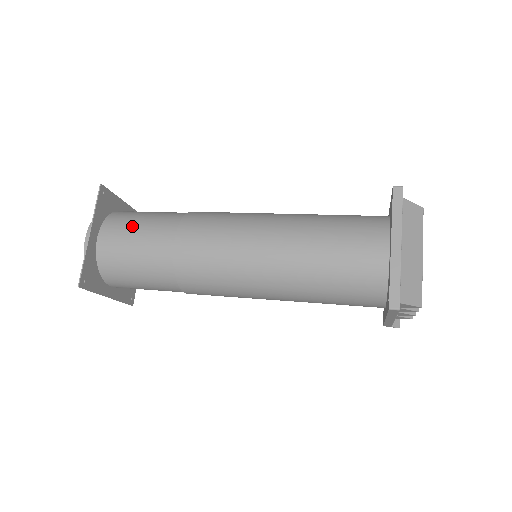
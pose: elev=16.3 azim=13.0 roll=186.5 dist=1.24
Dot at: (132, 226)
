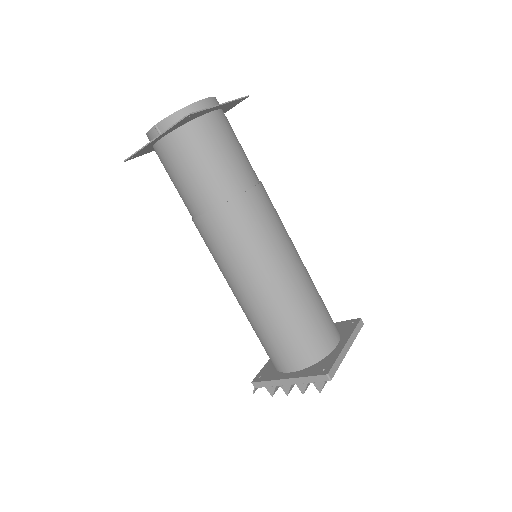
Dot at: (237, 140)
